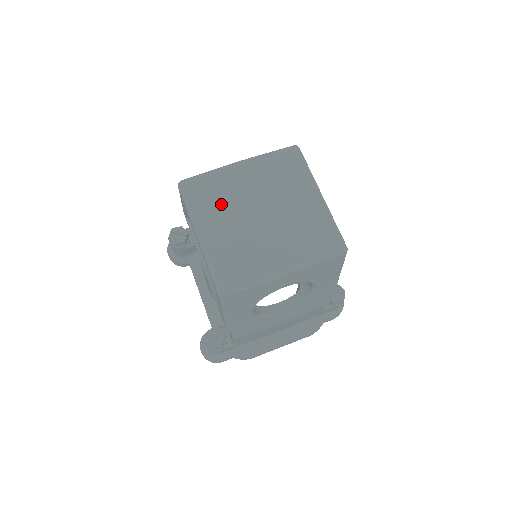
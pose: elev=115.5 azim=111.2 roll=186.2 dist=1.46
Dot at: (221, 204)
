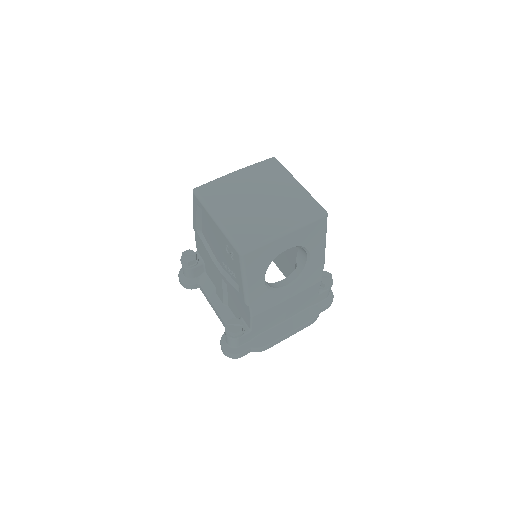
Dot at: (228, 197)
